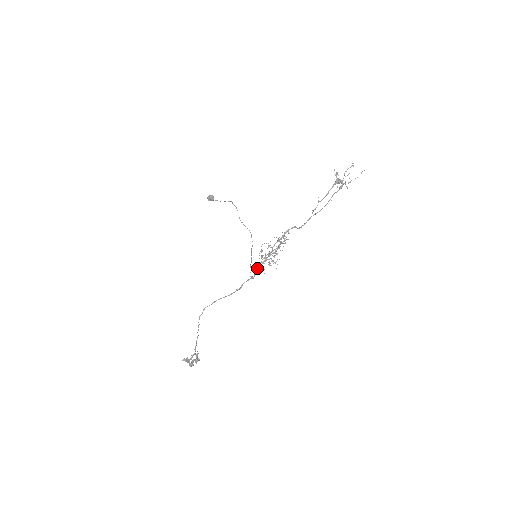
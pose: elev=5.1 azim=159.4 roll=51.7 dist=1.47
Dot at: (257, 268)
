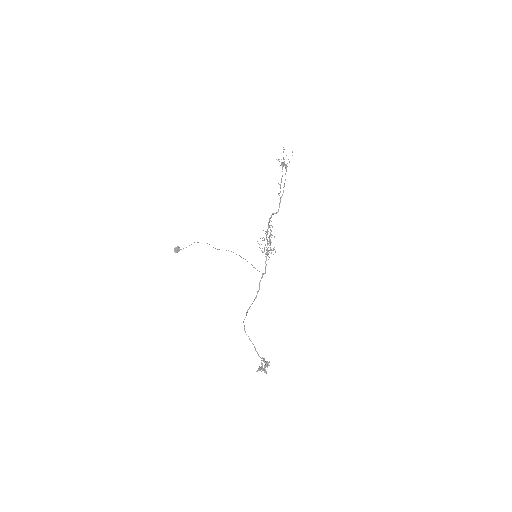
Dot at: (265, 262)
